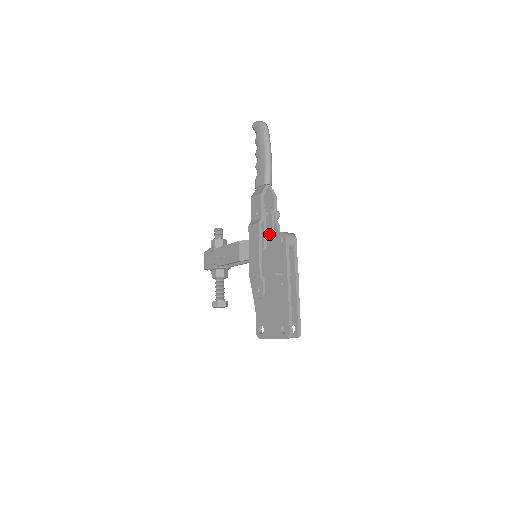
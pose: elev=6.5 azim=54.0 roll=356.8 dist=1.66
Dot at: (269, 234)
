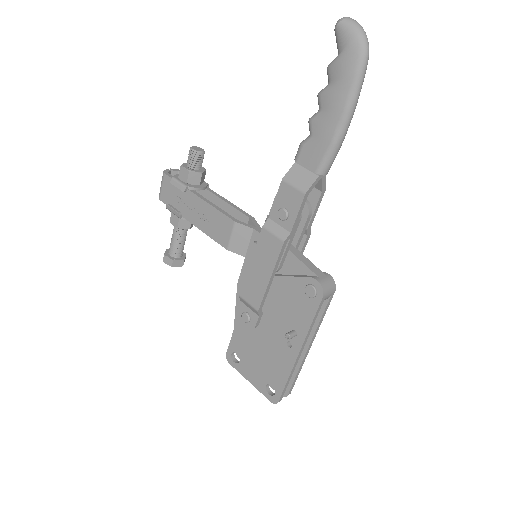
Dot at: (293, 257)
